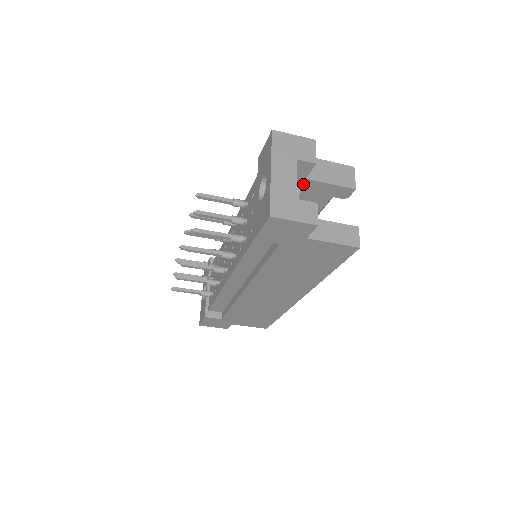
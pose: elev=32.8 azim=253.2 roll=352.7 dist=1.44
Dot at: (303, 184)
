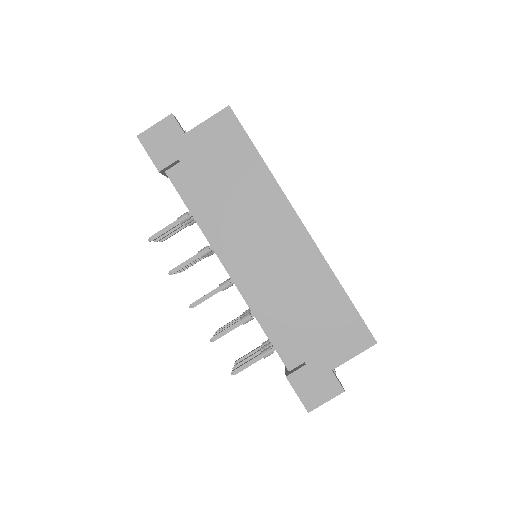
Dot at: occluded
